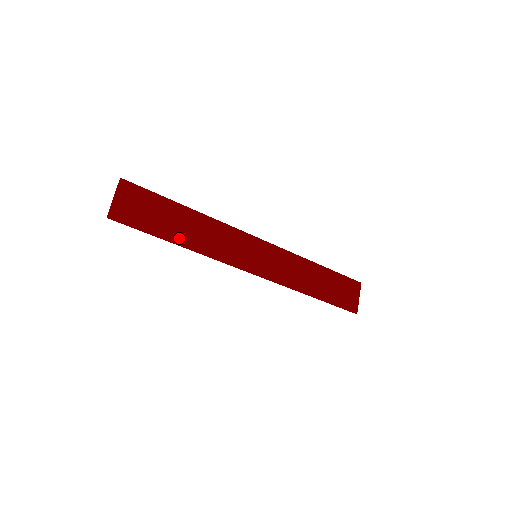
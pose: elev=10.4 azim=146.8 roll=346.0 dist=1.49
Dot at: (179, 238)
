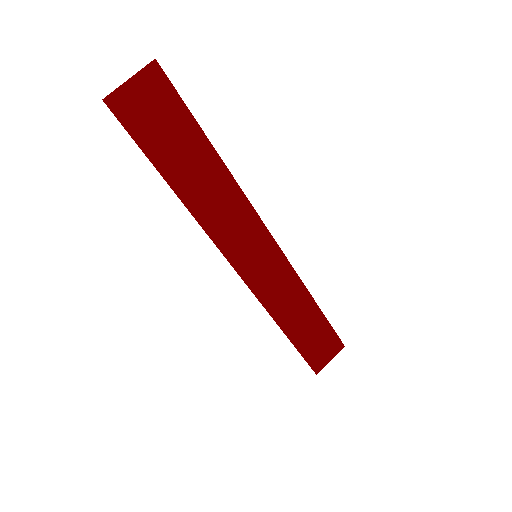
Dot at: (180, 182)
